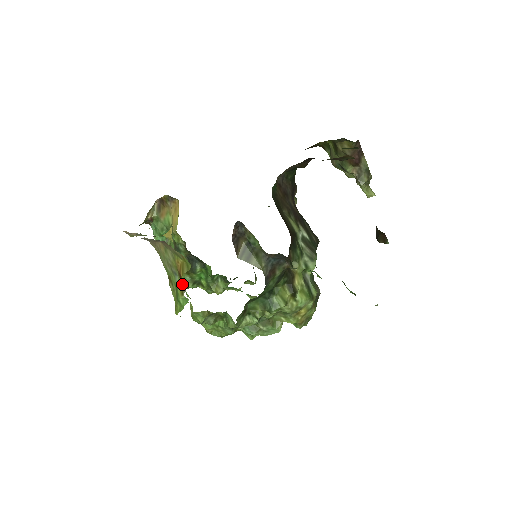
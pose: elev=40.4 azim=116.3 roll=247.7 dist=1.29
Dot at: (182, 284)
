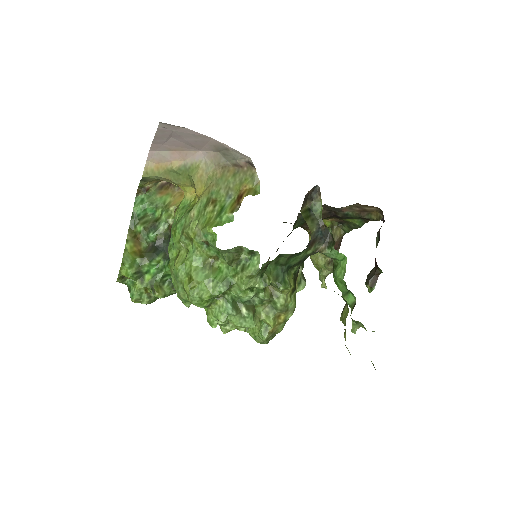
Dot at: (236, 205)
